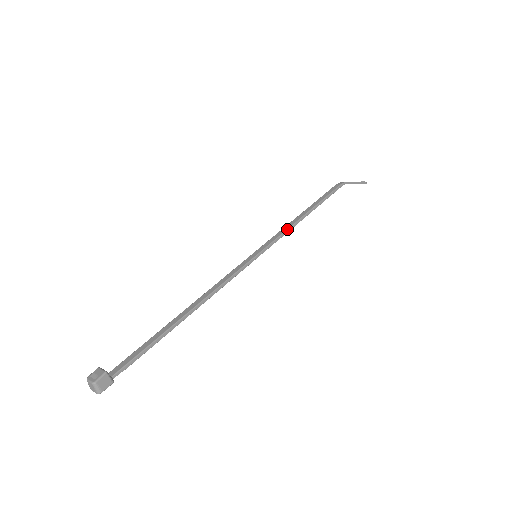
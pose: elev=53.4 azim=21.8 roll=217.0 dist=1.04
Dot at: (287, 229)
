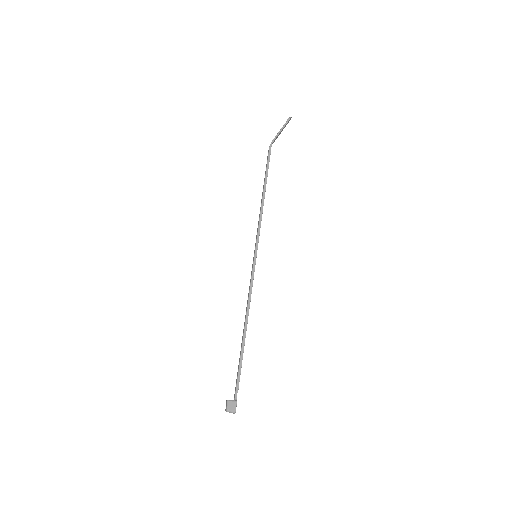
Dot at: (259, 219)
